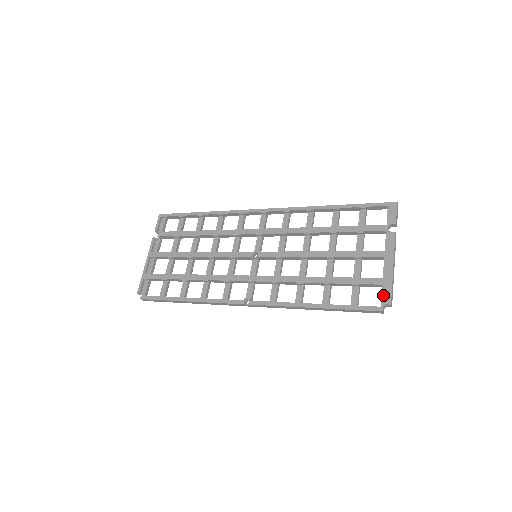
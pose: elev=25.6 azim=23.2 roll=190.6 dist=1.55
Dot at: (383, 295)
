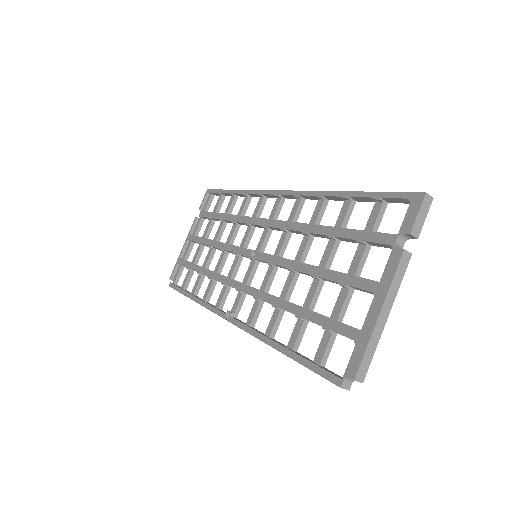
Dot at: (350, 360)
